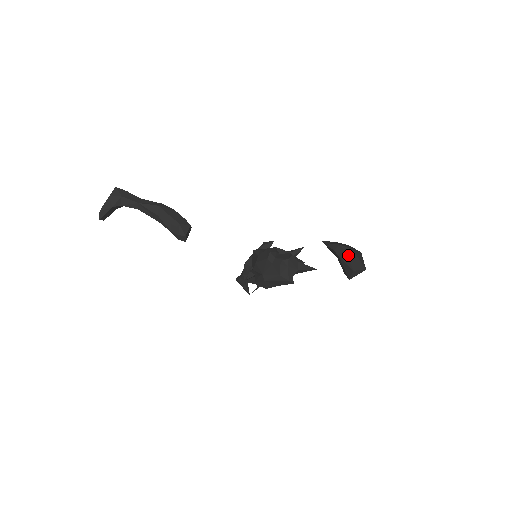
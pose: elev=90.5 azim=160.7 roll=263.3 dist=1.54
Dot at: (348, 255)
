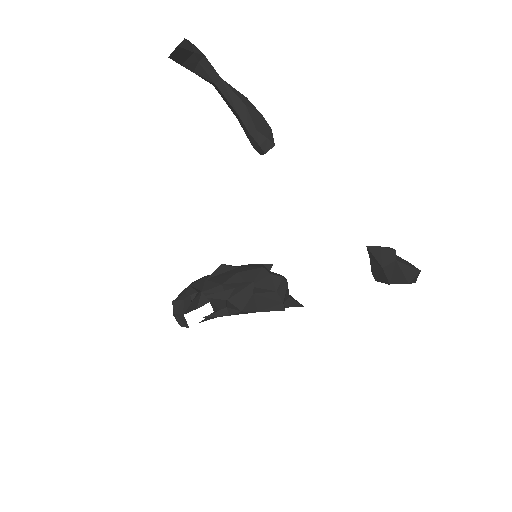
Dot at: (405, 260)
